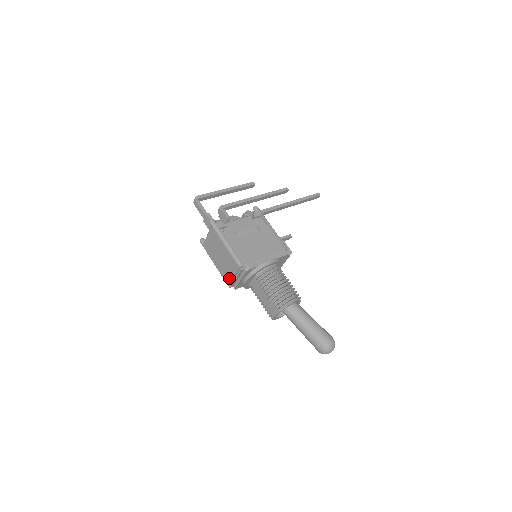
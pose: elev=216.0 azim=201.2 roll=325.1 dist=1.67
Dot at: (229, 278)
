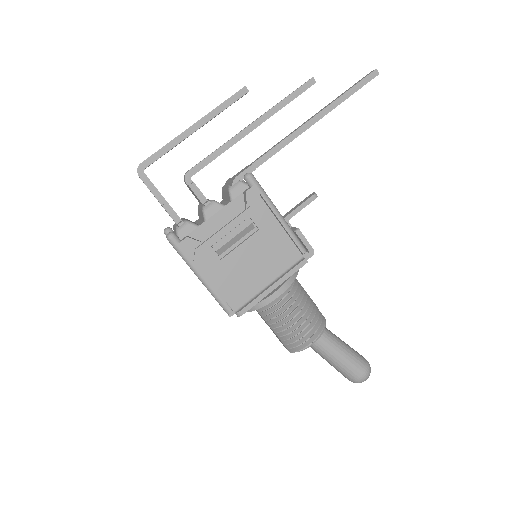
Dot at: occluded
